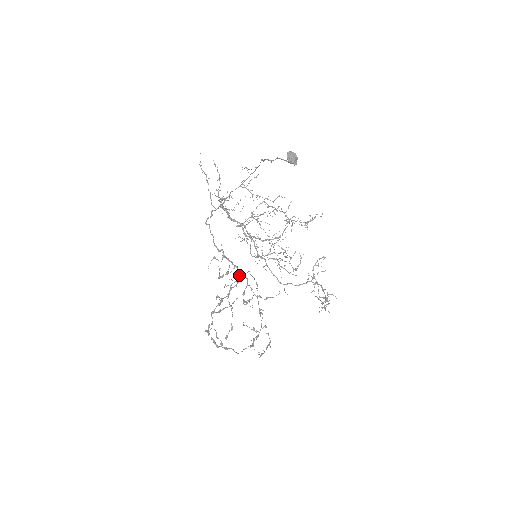
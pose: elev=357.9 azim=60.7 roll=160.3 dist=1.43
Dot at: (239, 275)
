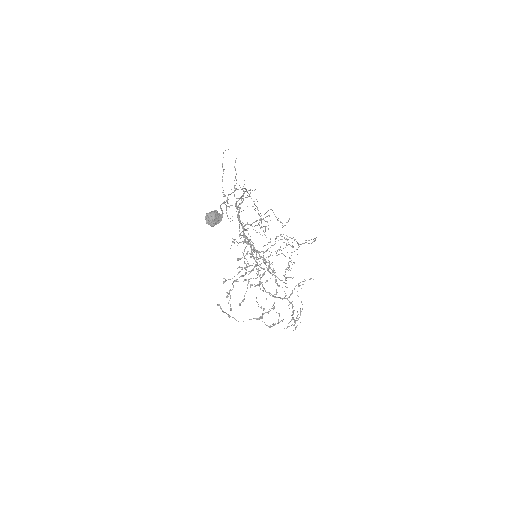
Dot at: (255, 261)
